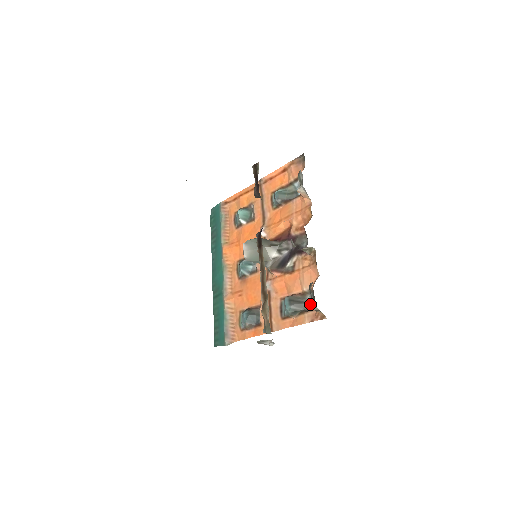
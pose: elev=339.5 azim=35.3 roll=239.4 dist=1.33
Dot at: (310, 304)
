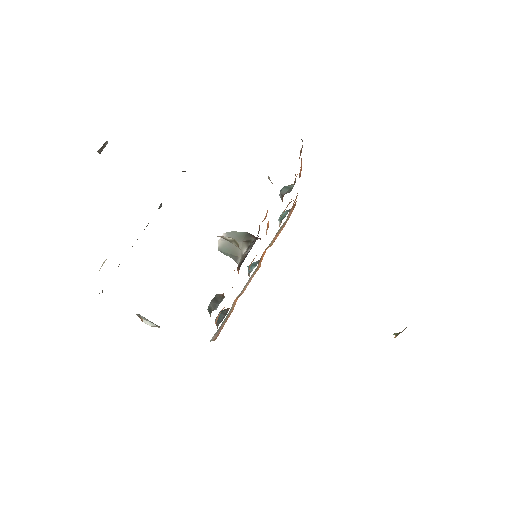
Dot at: occluded
